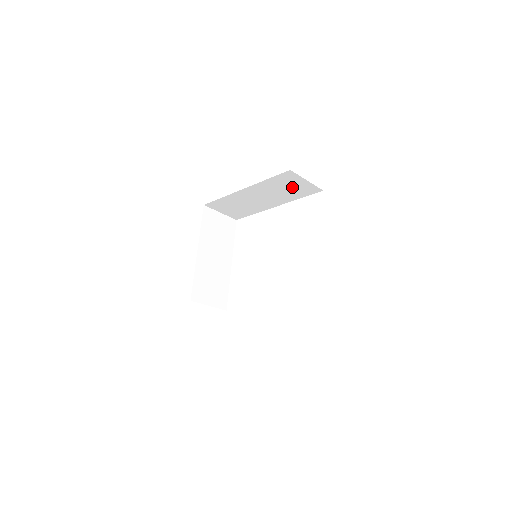
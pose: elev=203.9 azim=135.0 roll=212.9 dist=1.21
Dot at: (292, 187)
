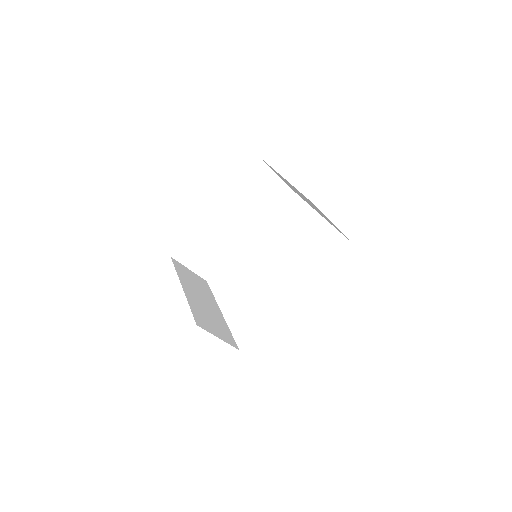
Dot at: (264, 192)
